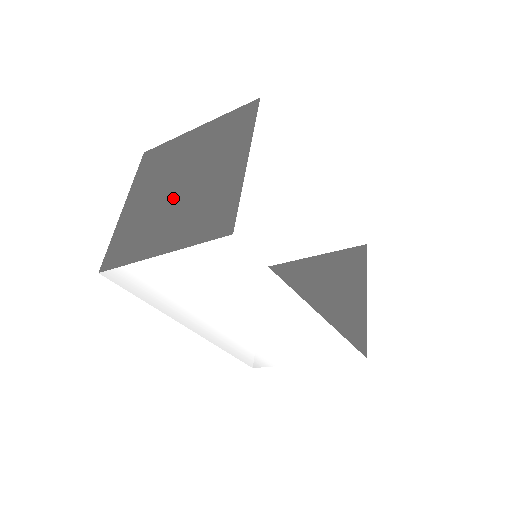
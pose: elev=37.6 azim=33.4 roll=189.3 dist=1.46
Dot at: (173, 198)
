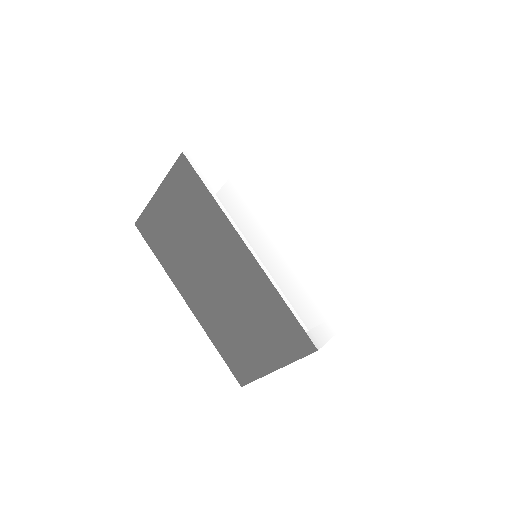
Dot at: occluded
